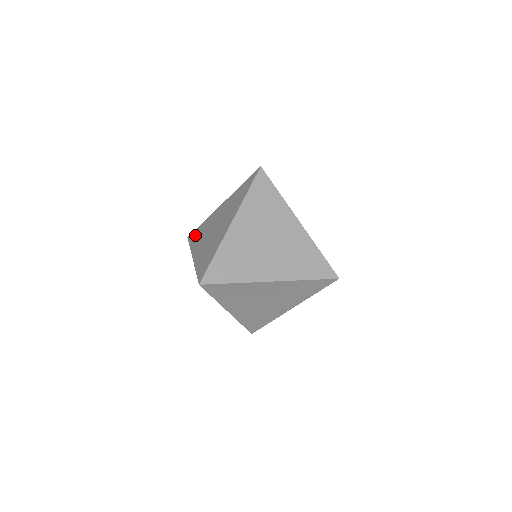
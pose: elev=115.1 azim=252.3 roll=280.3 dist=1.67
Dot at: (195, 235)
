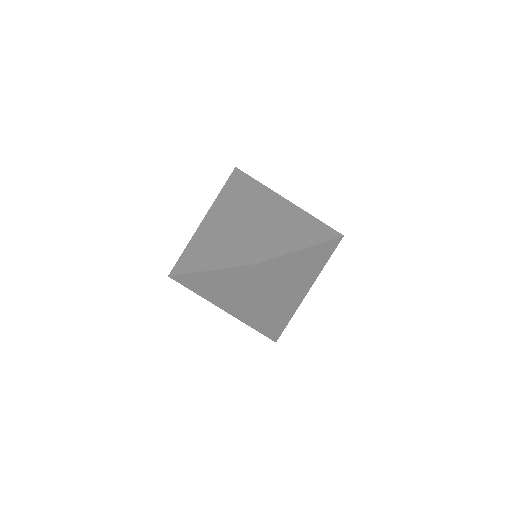
Dot at: (228, 189)
